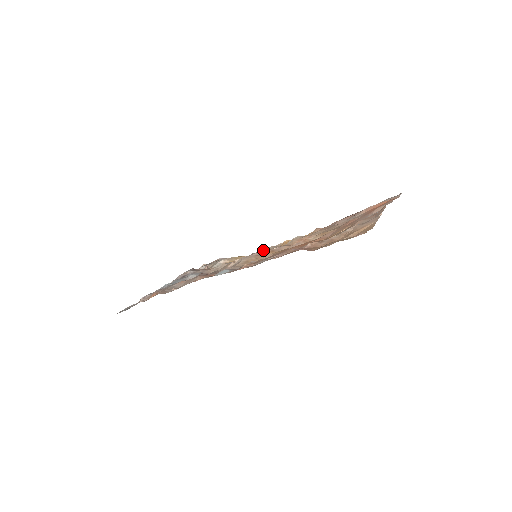
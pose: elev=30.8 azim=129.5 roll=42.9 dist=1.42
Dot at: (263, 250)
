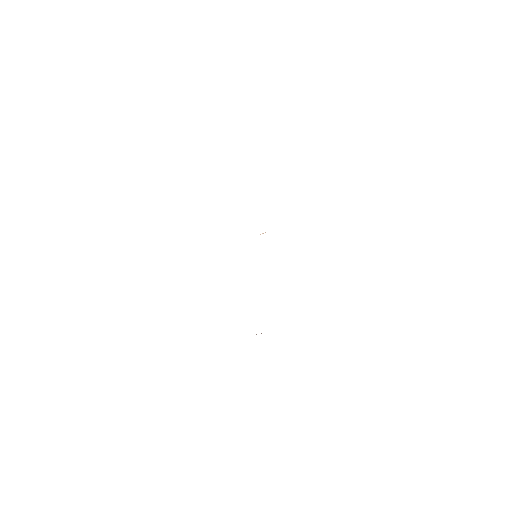
Dot at: occluded
